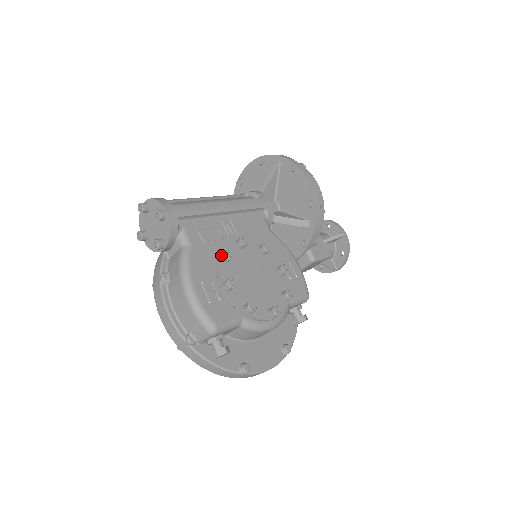
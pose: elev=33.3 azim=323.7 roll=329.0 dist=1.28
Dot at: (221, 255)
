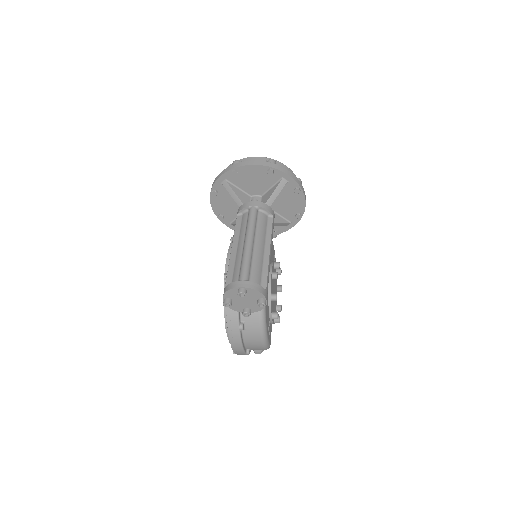
Dot at: (272, 298)
